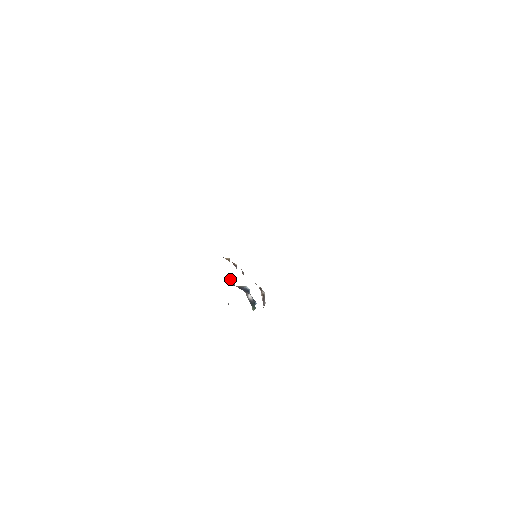
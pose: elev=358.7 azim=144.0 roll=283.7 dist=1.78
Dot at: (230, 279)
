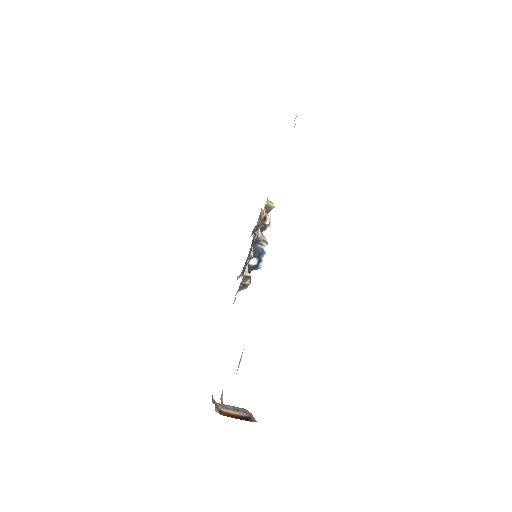
Dot at: (270, 218)
